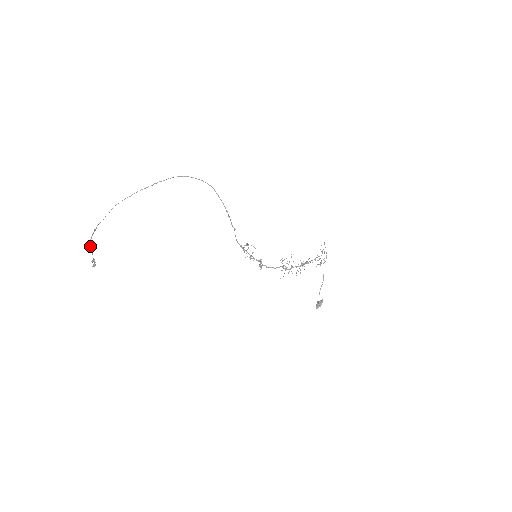
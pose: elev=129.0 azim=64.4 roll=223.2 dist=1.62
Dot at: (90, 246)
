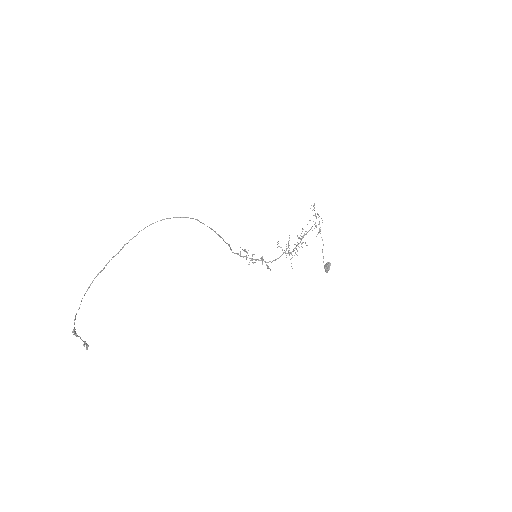
Dot at: (76, 335)
